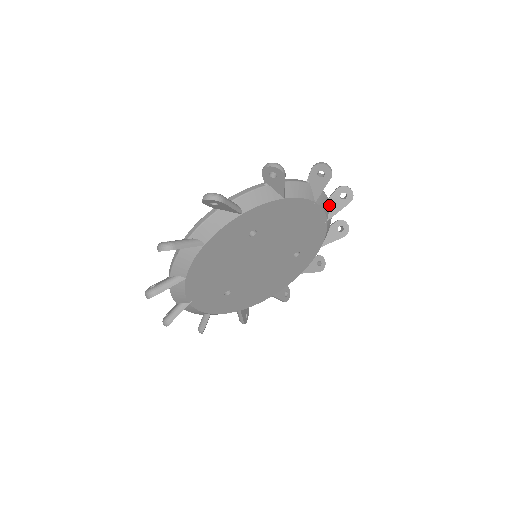
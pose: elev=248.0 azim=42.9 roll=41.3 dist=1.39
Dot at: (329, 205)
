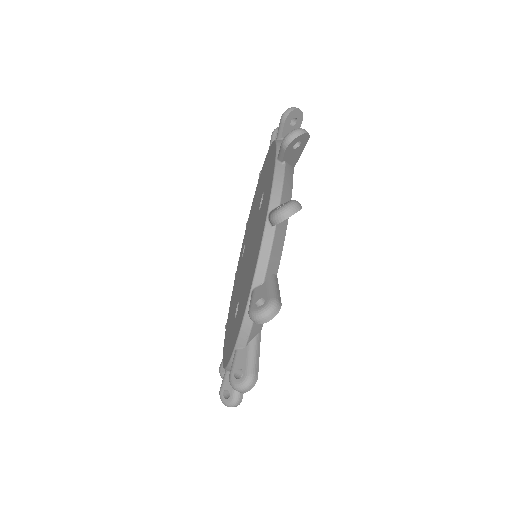
Dot at: occluded
